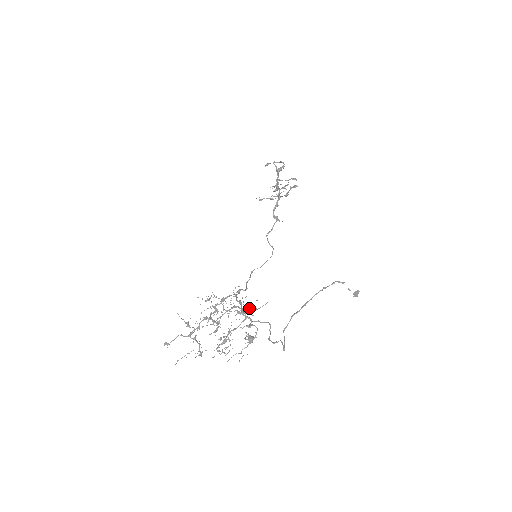
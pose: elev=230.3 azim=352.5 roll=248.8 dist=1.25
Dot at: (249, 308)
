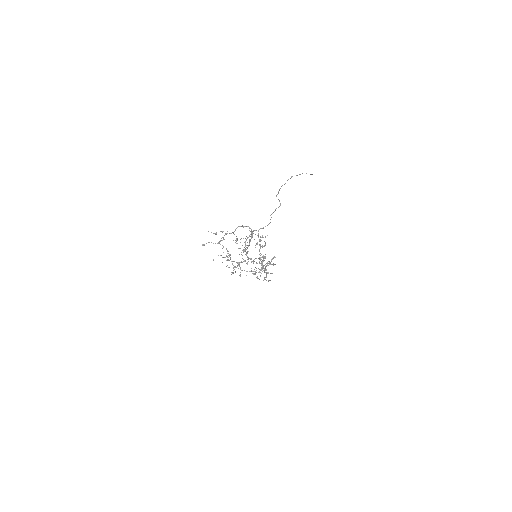
Dot at: occluded
